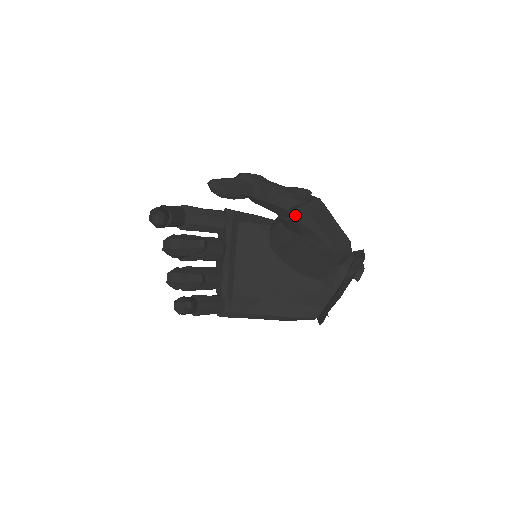
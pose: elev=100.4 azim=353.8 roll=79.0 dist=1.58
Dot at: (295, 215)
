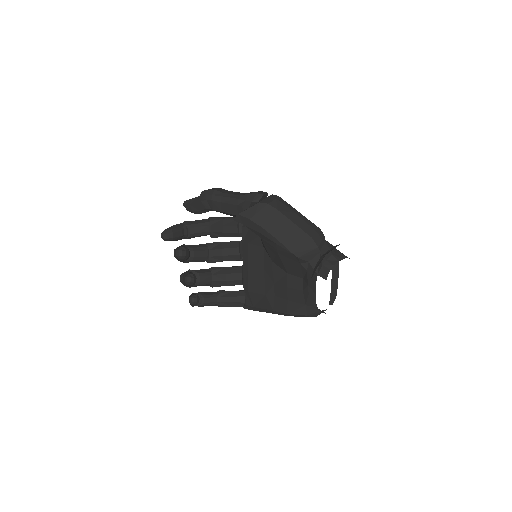
Dot at: (240, 221)
